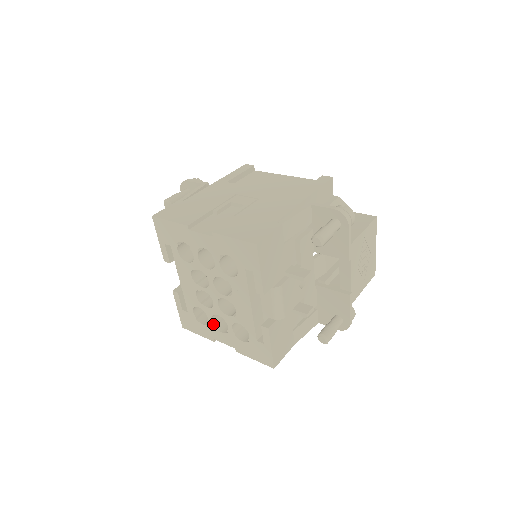
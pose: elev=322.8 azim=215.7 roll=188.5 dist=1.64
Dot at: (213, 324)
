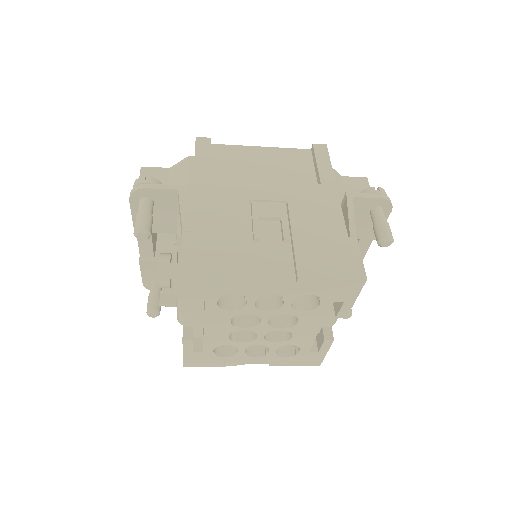
Dot at: (244, 353)
